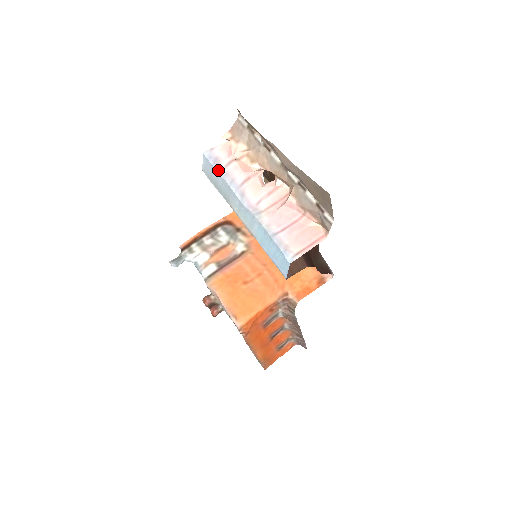
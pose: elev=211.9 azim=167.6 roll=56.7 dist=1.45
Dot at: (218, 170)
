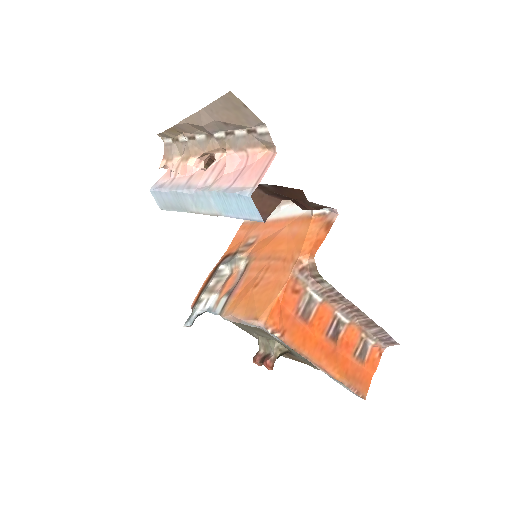
Dot at: (164, 190)
